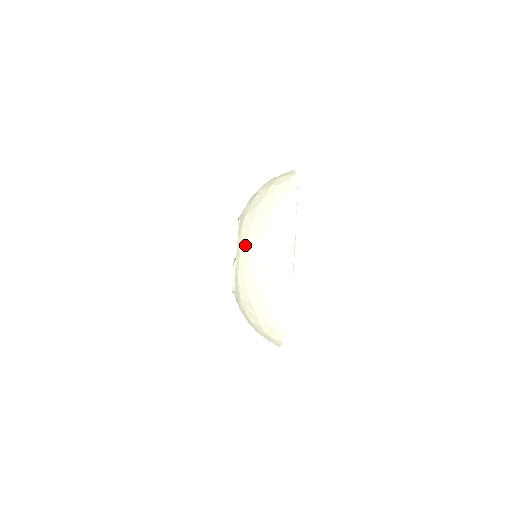
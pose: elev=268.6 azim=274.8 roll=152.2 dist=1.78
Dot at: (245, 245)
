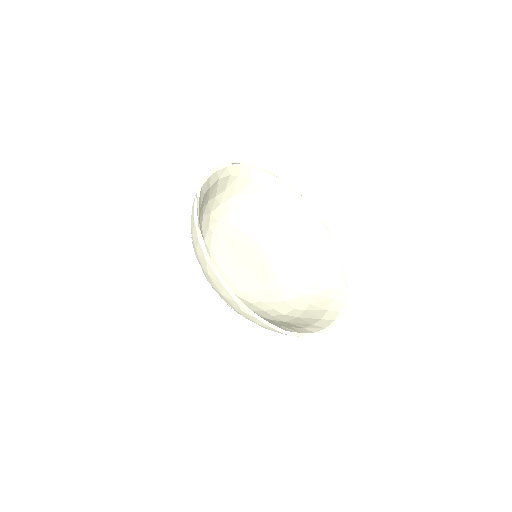
Dot at: occluded
